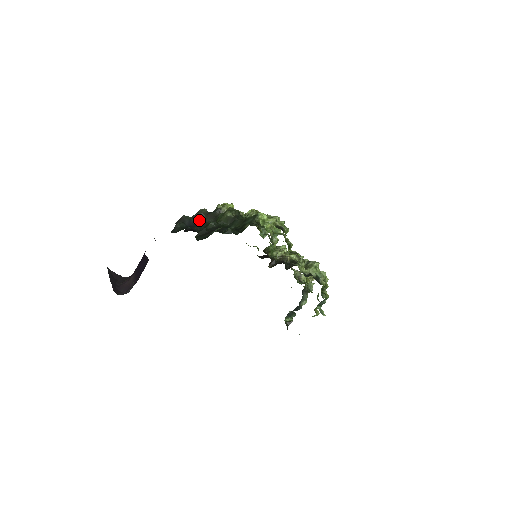
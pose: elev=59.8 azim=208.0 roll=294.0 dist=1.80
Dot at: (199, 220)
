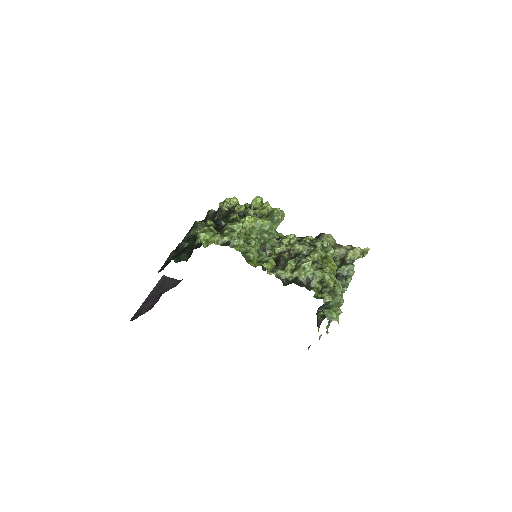
Dot at: occluded
